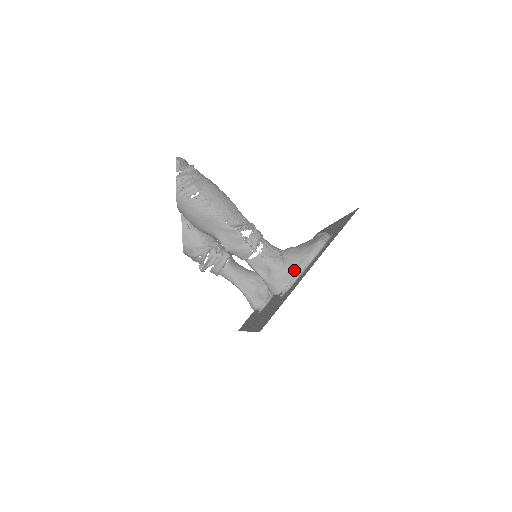
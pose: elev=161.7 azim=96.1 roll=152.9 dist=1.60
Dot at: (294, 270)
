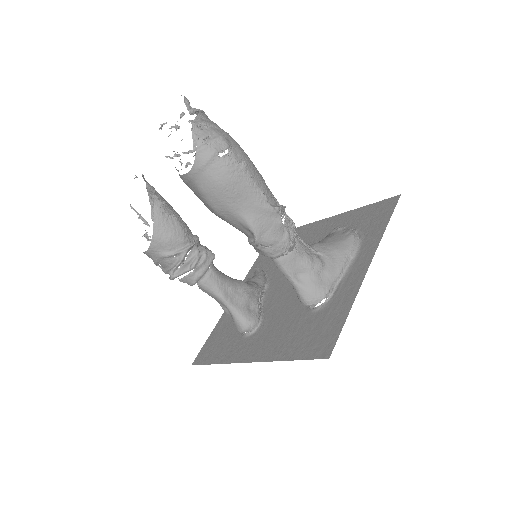
Dot at: (334, 271)
